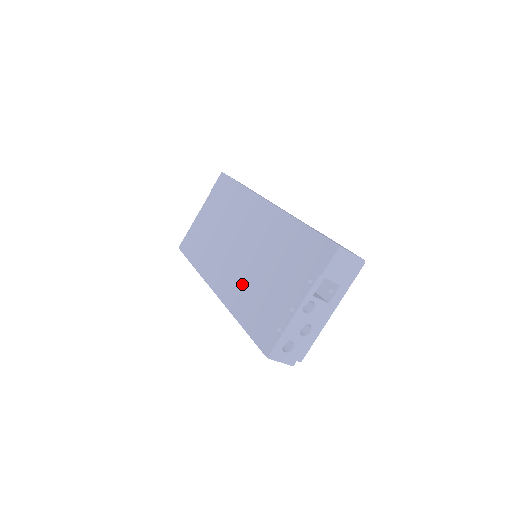
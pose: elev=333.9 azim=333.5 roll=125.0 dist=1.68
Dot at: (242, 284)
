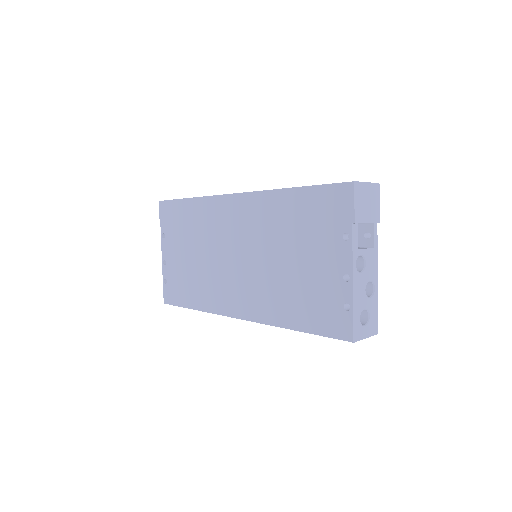
Dot at: (266, 290)
